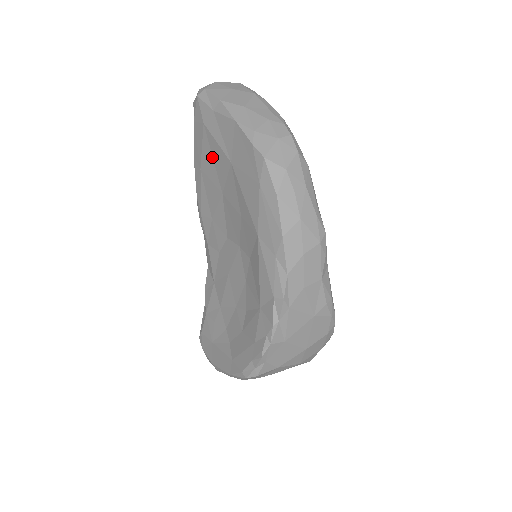
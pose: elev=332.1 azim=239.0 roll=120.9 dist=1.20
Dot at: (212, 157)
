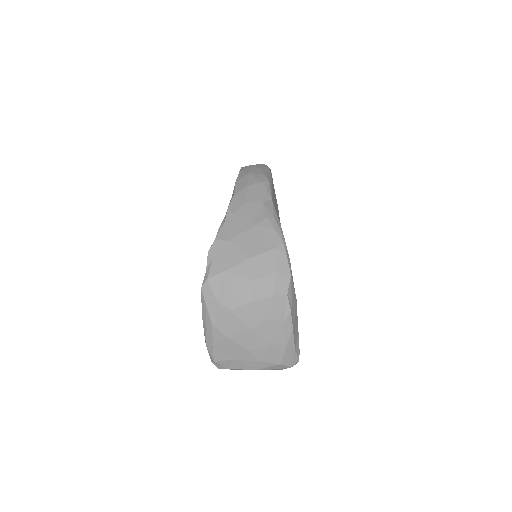
Dot at: occluded
